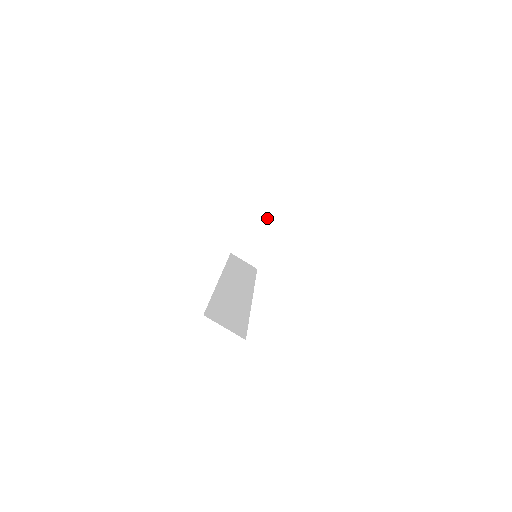
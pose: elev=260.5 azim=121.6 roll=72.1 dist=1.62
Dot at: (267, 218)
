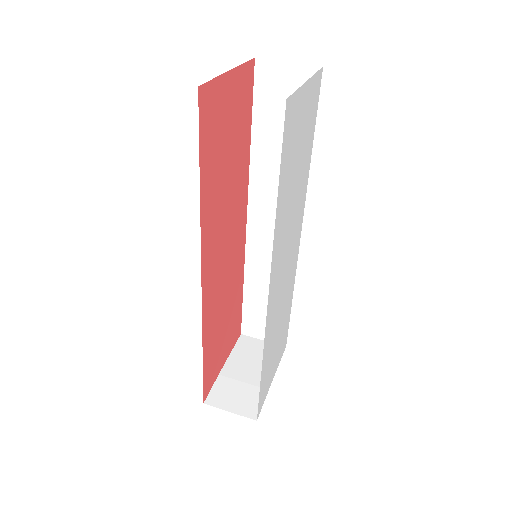
Dot at: (253, 351)
